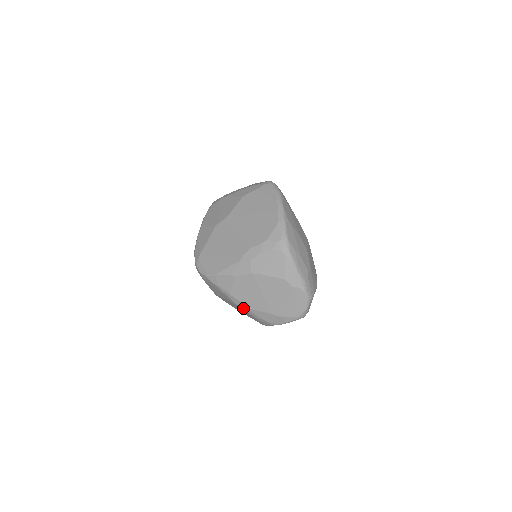
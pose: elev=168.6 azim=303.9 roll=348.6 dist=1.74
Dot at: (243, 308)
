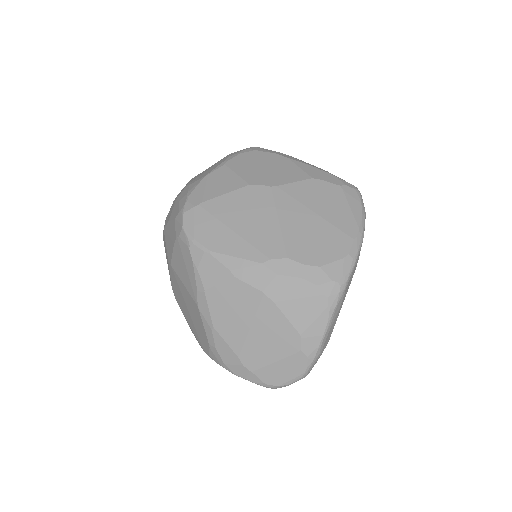
Dot at: (204, 319)
